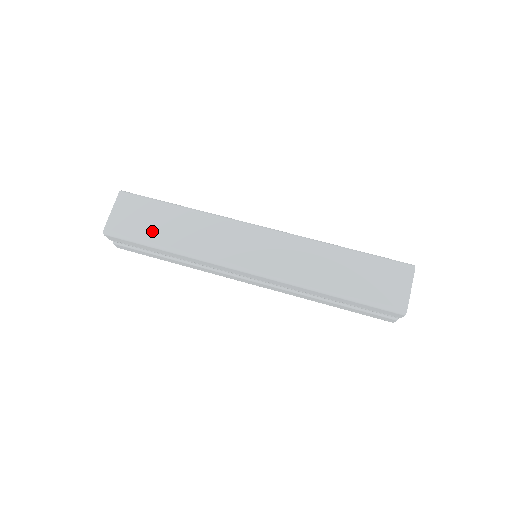
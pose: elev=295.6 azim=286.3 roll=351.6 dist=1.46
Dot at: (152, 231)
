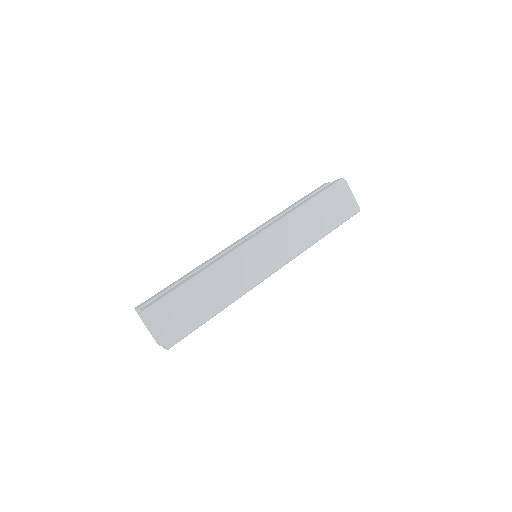
Dot at: (198, 313)
